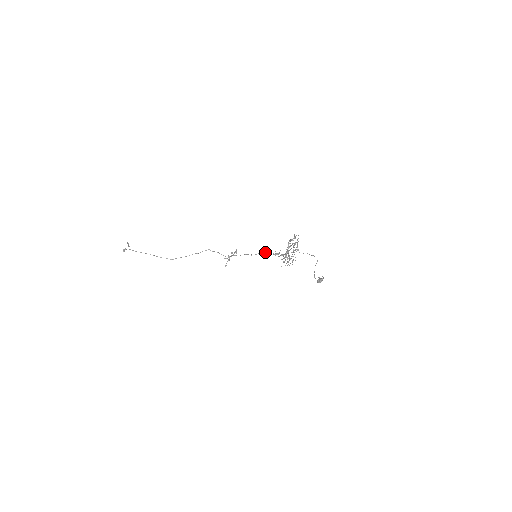
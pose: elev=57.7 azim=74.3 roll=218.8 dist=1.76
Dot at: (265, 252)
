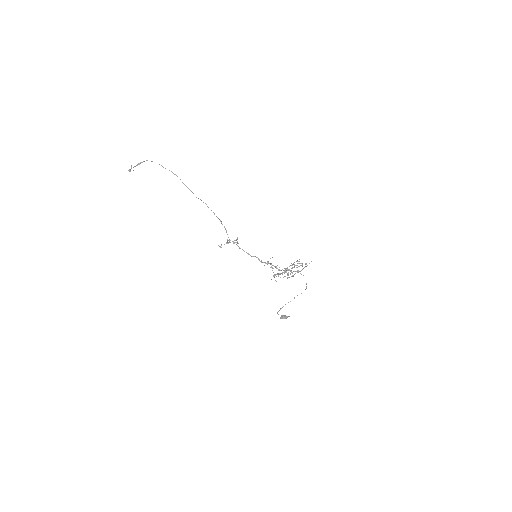
Dot at: occluded
